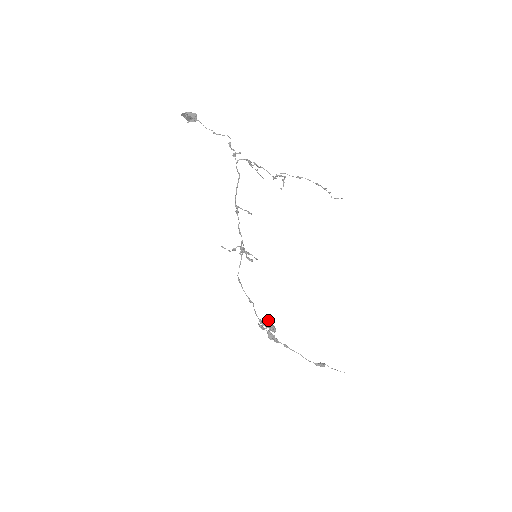
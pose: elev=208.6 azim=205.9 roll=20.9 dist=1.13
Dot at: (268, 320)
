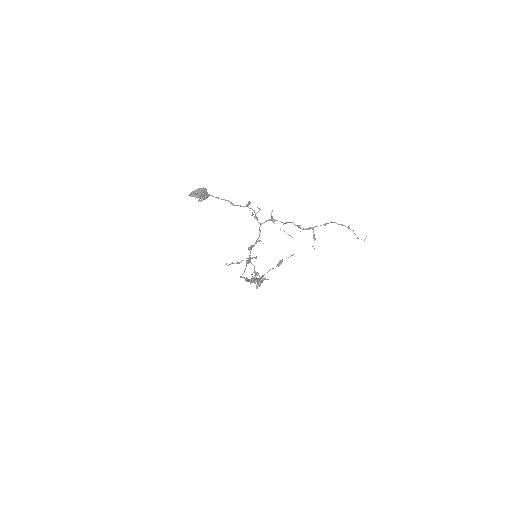
Dot at: occluded
